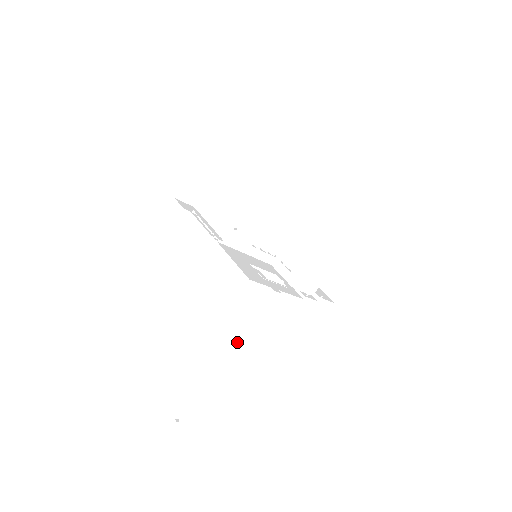
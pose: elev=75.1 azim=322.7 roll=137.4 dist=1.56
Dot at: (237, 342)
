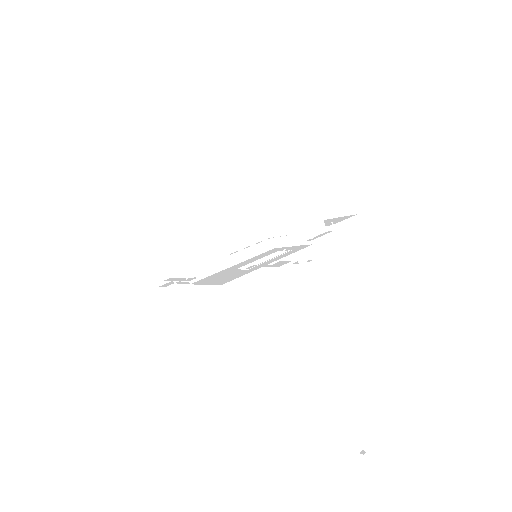
Dot at: (322, 337)
